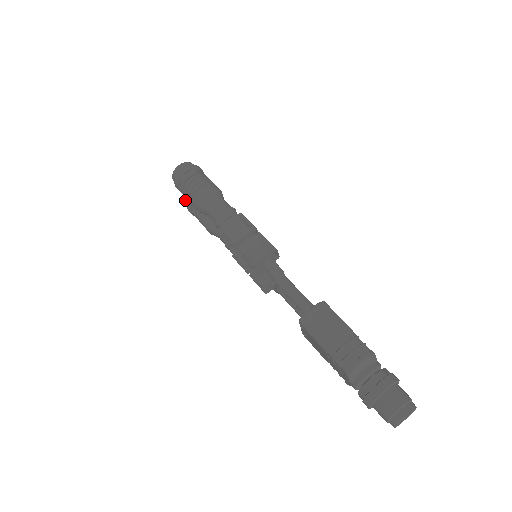
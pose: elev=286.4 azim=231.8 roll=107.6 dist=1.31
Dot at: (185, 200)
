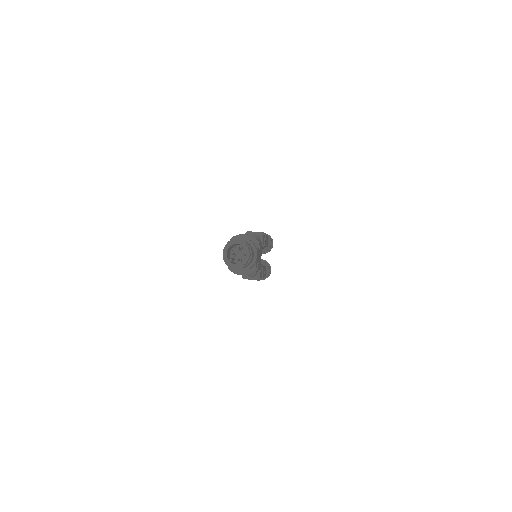
Dot at: occluded
